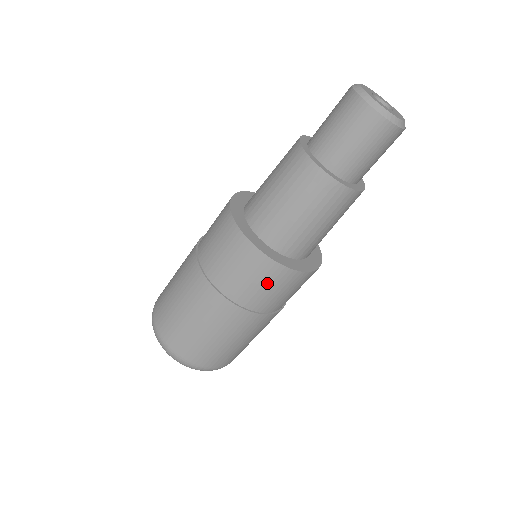
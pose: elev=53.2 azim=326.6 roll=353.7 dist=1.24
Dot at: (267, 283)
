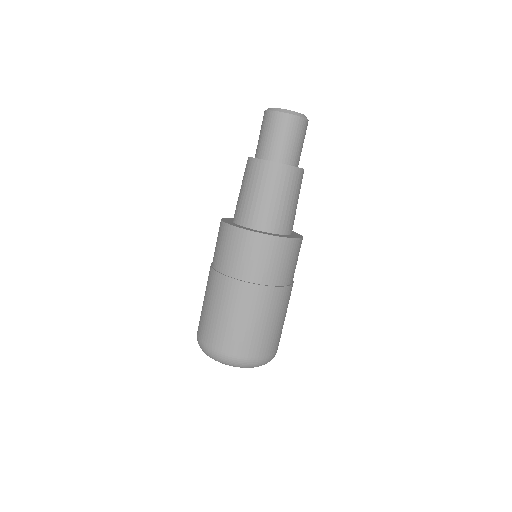
Dot at: (229, 245)
